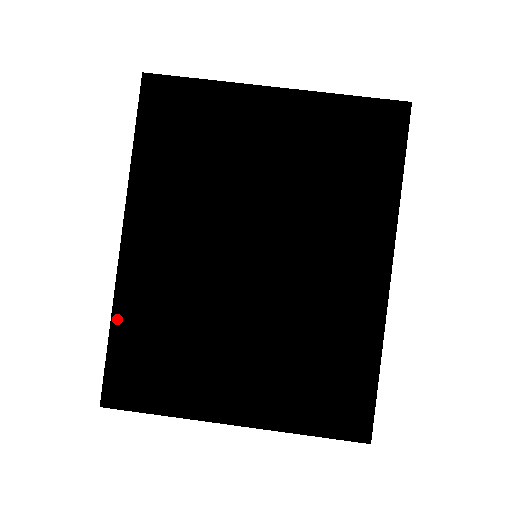
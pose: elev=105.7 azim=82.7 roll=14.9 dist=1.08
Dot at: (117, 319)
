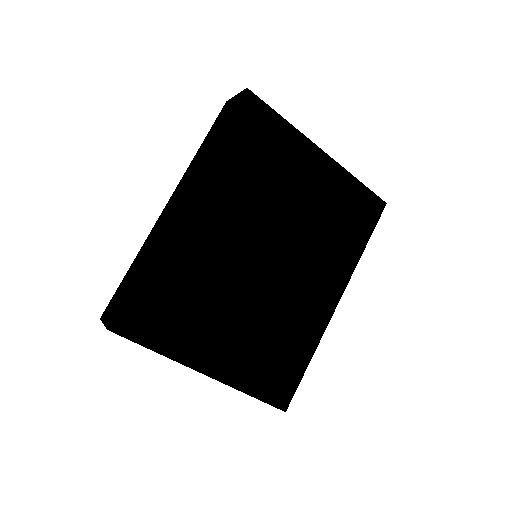
Dot at: (152, 263)
